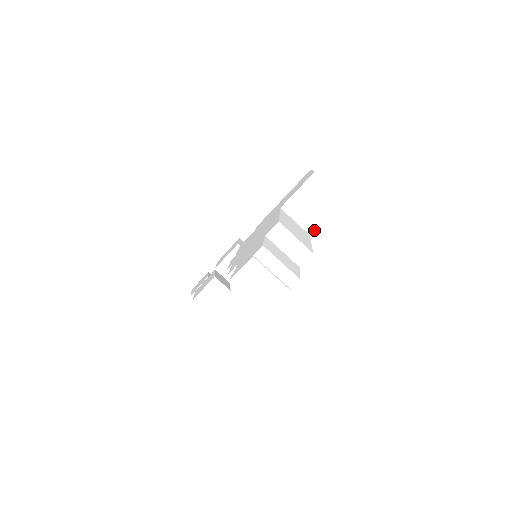
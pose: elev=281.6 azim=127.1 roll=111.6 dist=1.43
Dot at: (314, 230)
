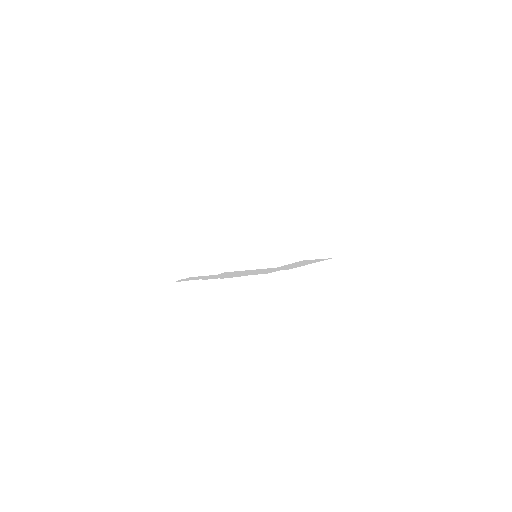
Dot at: (280, 266)
